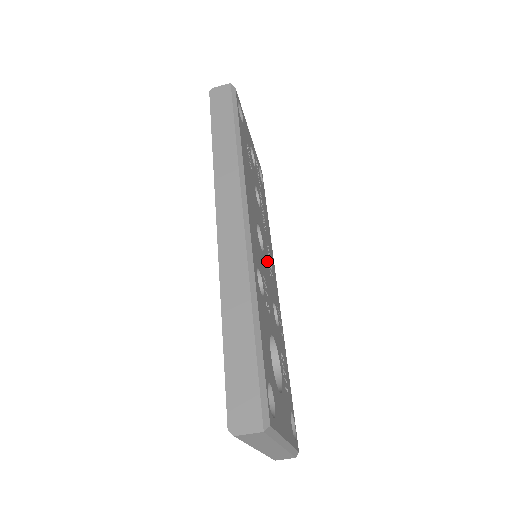
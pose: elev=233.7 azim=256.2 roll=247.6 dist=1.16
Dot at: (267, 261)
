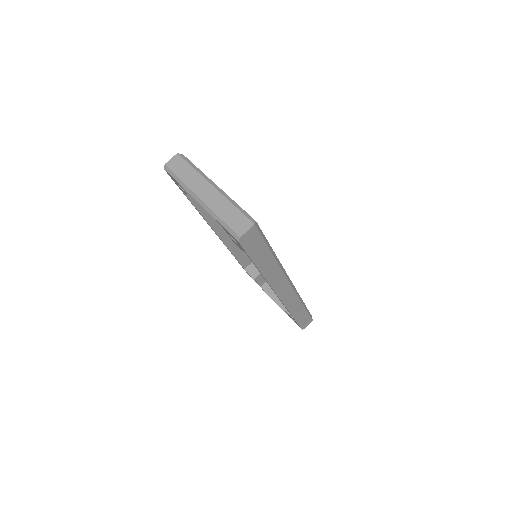
Dot at: occluded
